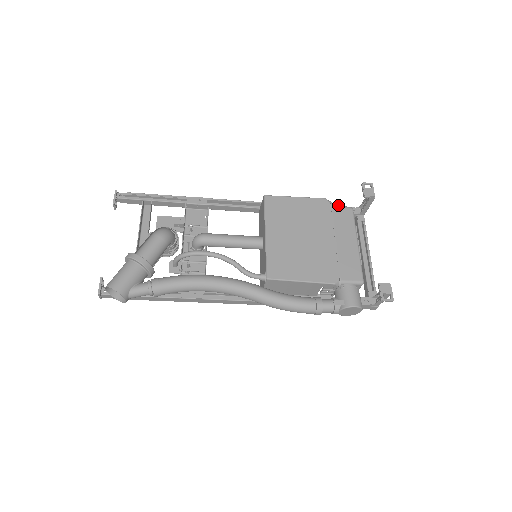
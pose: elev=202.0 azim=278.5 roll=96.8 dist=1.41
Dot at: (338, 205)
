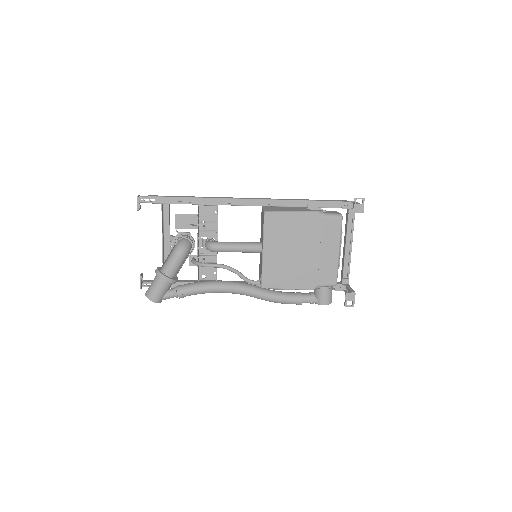
Dot at: (330, 215)
